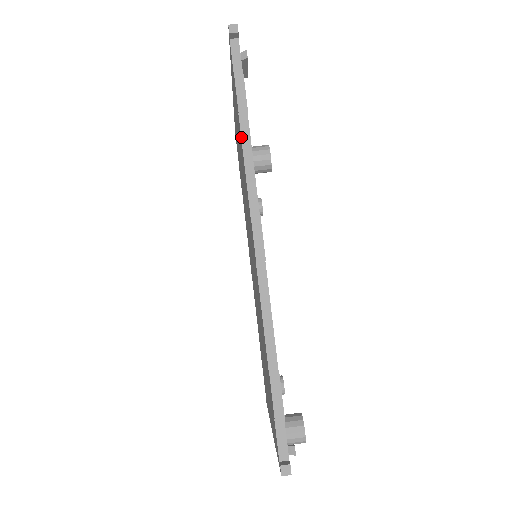
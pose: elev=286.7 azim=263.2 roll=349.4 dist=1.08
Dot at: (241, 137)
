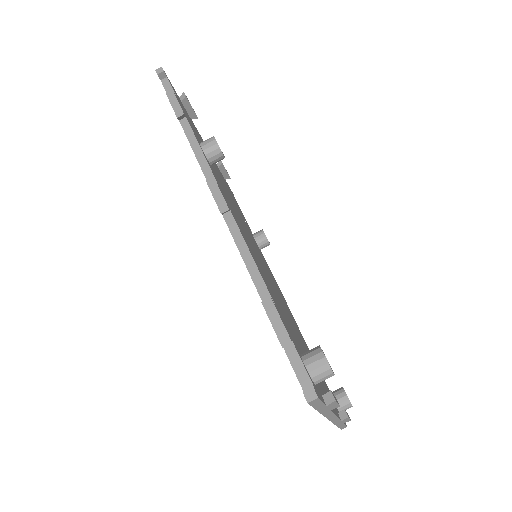
Dot at: (186, 135)
